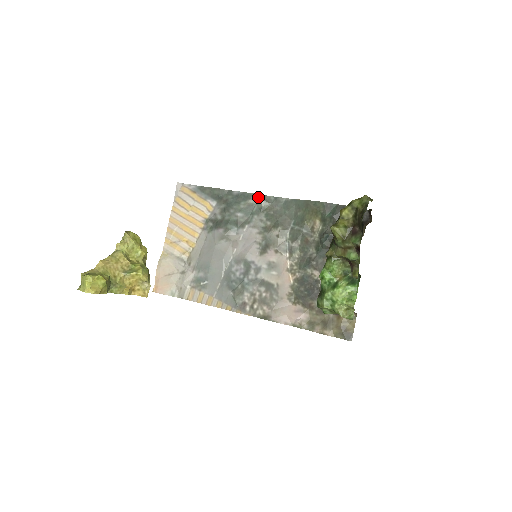
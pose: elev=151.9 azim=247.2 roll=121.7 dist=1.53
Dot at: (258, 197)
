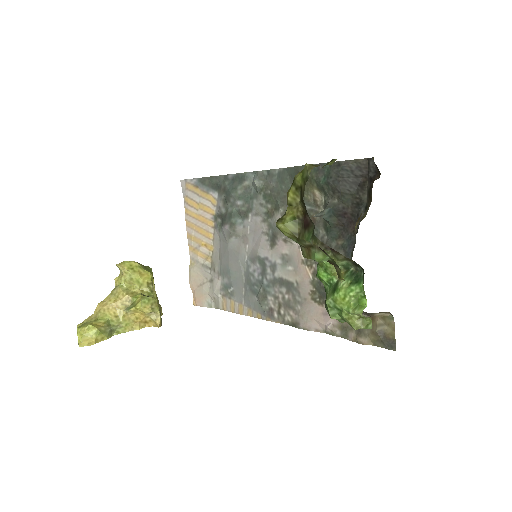
Dot at: (251, 175)
